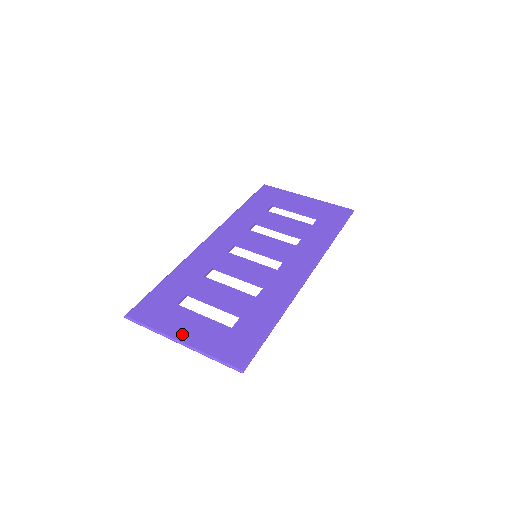
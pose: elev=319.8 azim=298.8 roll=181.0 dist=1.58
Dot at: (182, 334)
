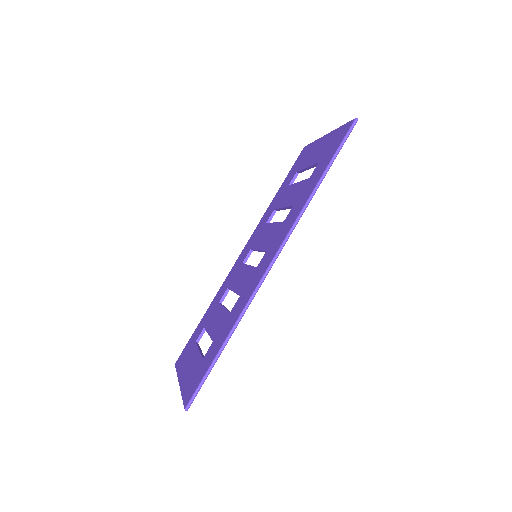
Dot at: (183, 374)
